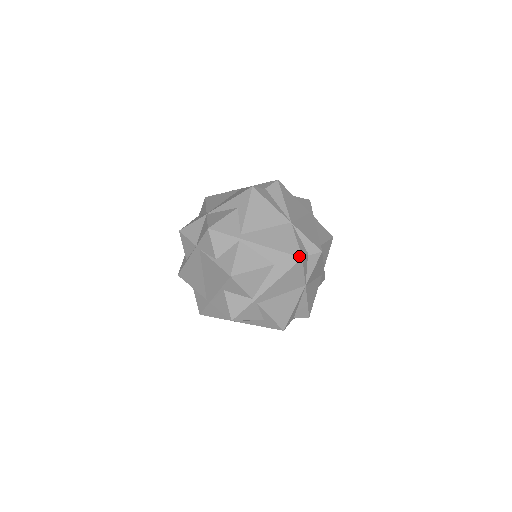
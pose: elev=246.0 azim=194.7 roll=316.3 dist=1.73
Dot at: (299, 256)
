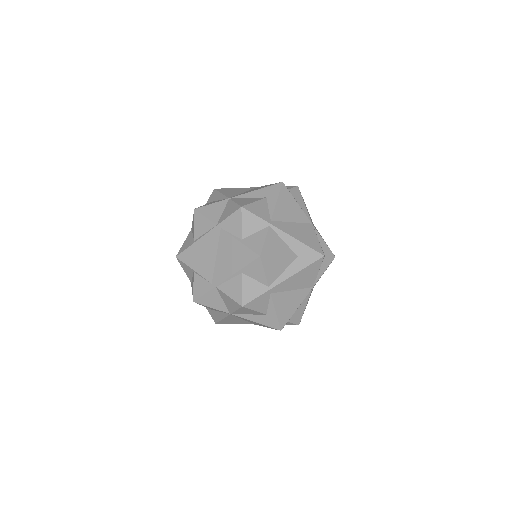
Dot at: (322, 253)
